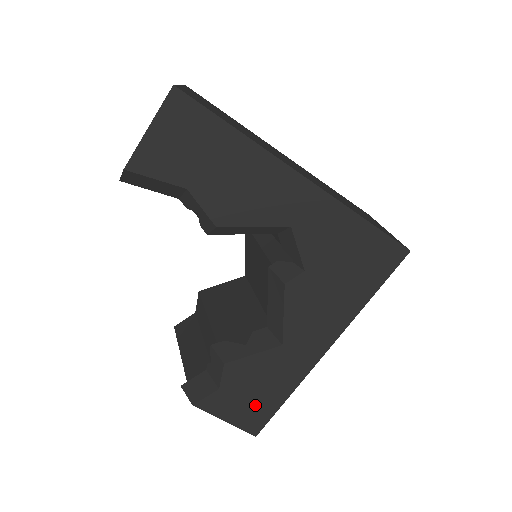
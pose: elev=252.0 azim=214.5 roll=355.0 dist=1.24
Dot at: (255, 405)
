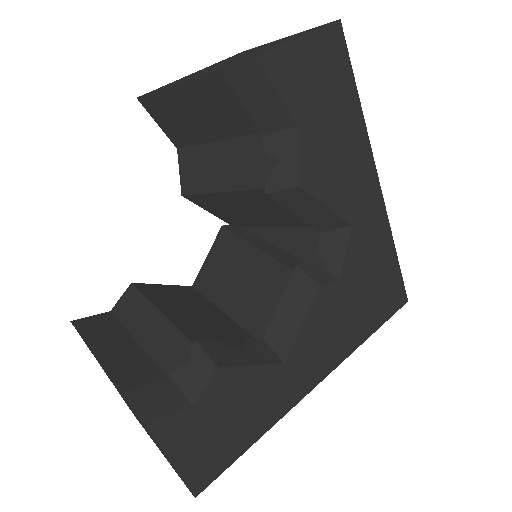
Dot at: (219, 444)
